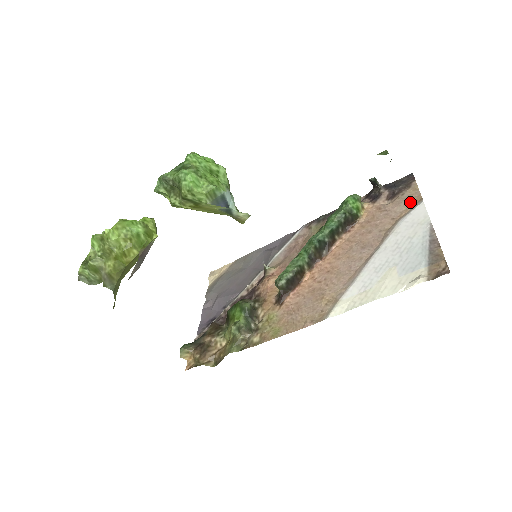
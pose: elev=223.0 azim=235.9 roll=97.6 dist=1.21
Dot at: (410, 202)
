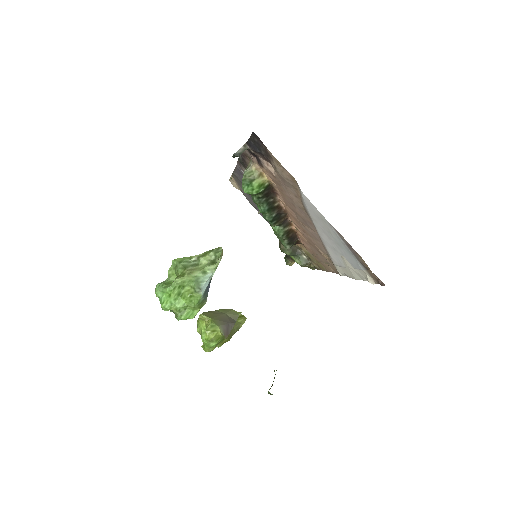
Dot at: (291, 183)
